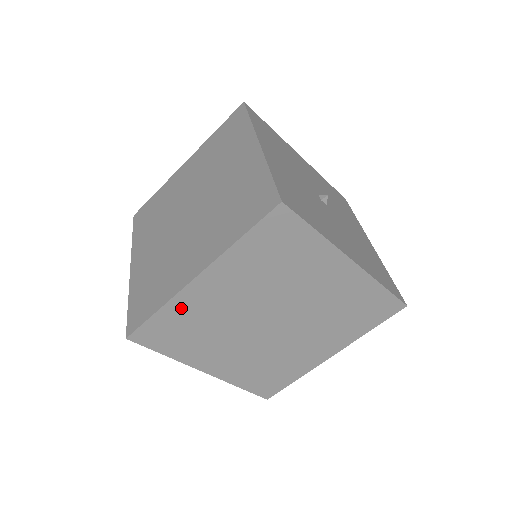
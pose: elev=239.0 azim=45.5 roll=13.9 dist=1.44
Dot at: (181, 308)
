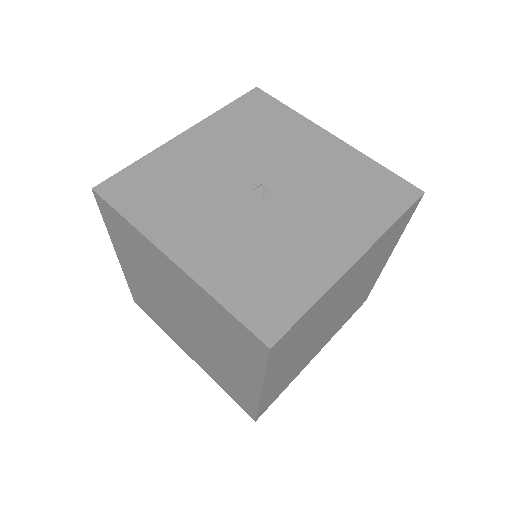
Dot at: (269, 394)
